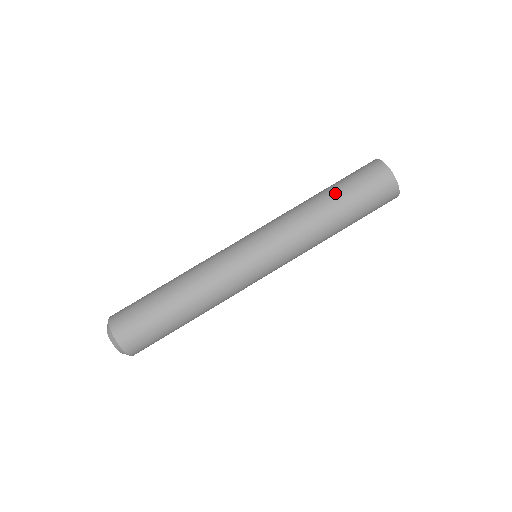
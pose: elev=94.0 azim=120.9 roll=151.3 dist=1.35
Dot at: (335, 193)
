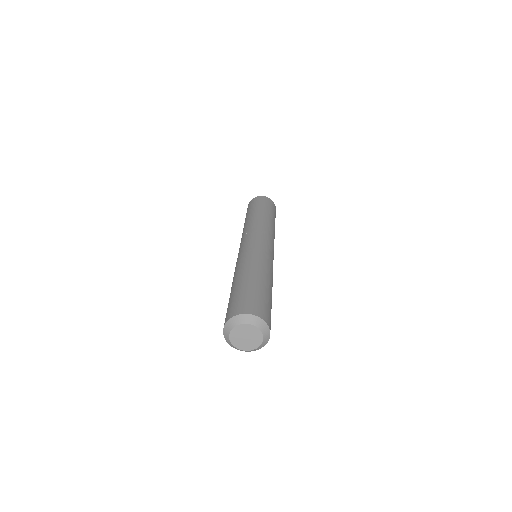
Dot at: occluded
